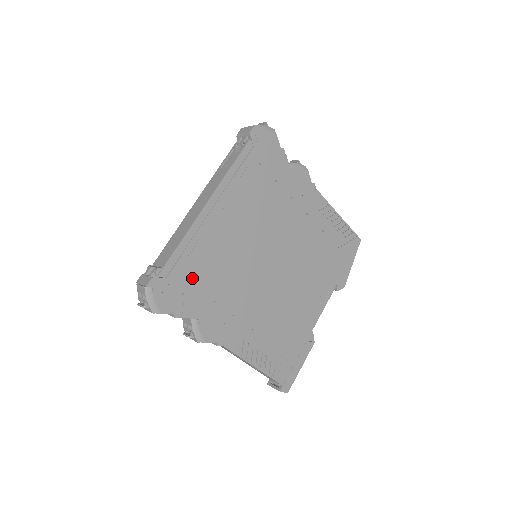
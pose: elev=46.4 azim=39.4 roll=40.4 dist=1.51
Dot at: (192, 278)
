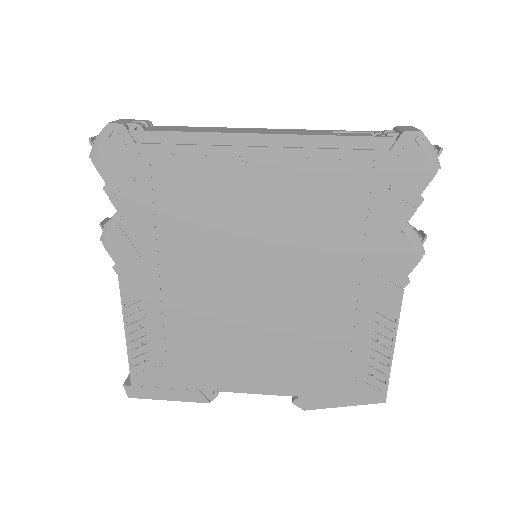
Dot at: (160, 179)
